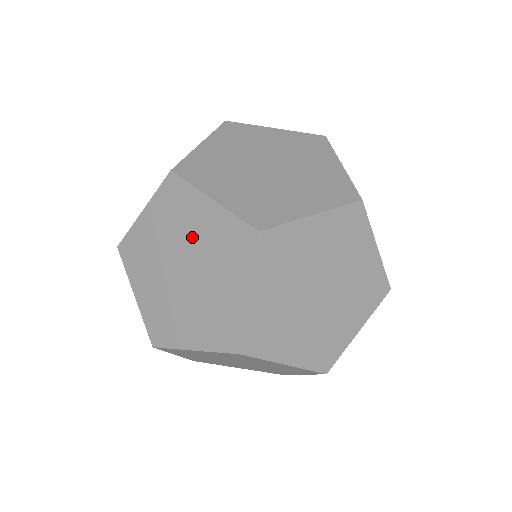
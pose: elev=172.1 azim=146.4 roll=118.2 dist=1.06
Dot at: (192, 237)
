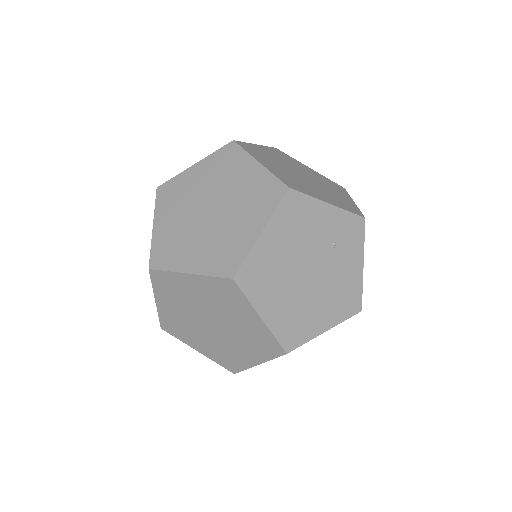
Dot at: occluded
